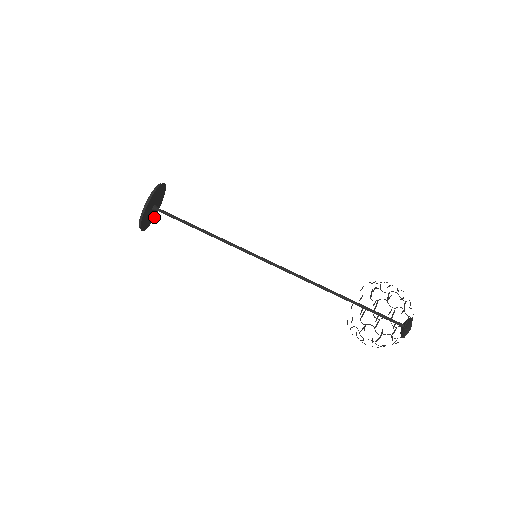
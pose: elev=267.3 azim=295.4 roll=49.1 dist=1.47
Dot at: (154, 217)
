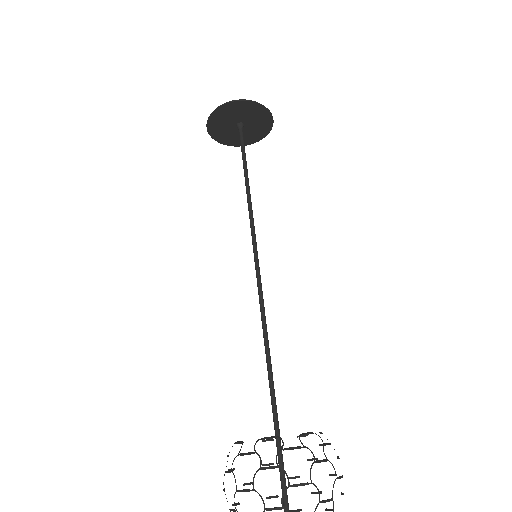
Dot at: (230, 144)
